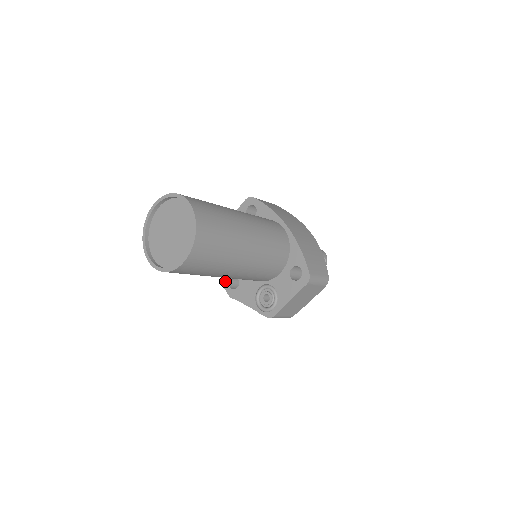
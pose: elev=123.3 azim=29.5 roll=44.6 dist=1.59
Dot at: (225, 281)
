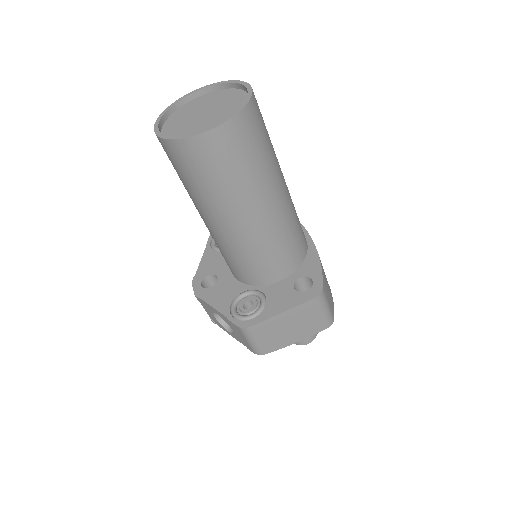
Dot at: (198, 277)
